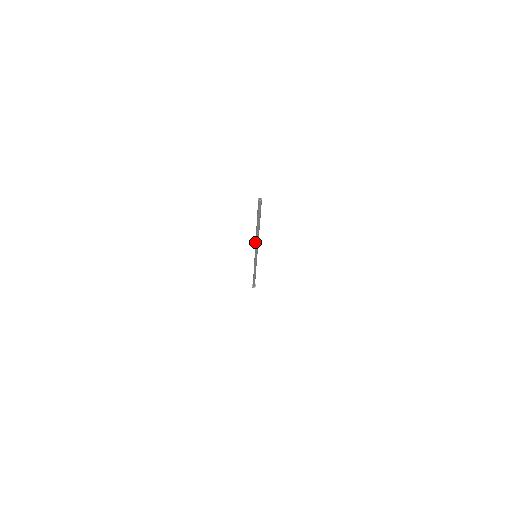
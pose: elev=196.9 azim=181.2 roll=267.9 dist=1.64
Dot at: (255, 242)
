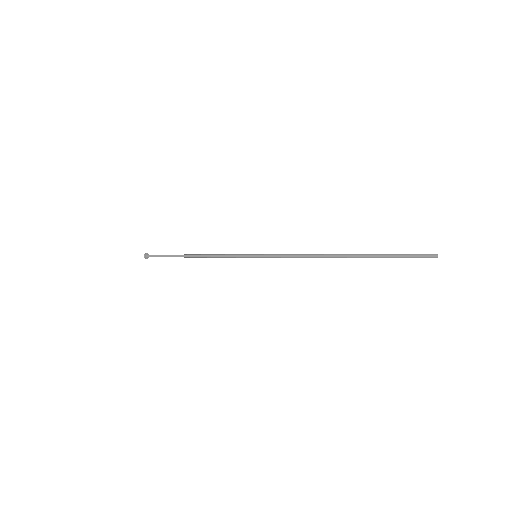
Dot at: (301, 257)
